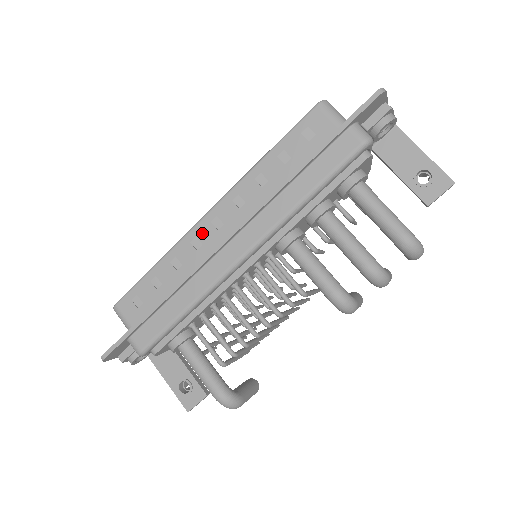
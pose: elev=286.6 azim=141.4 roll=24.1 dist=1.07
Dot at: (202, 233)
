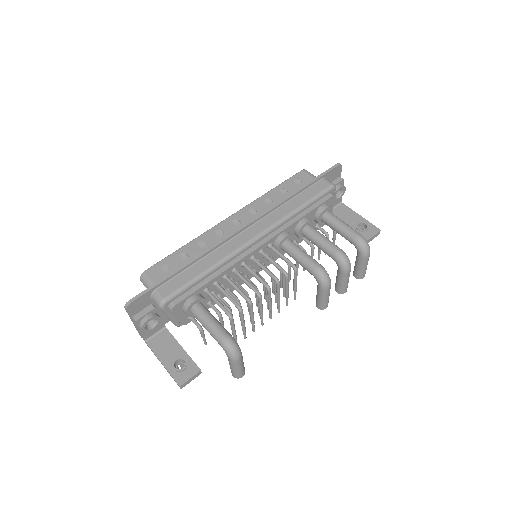
Dot at: (224, 227)
